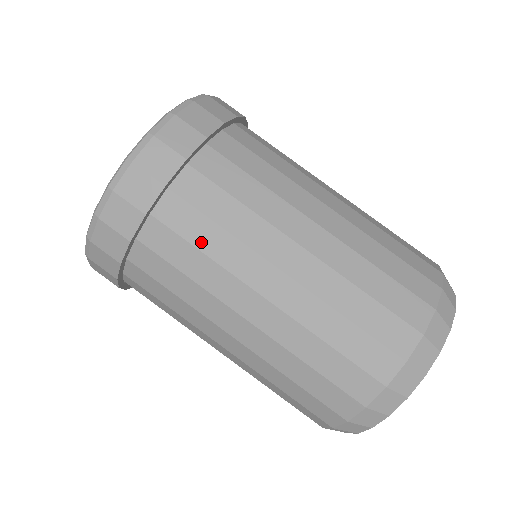
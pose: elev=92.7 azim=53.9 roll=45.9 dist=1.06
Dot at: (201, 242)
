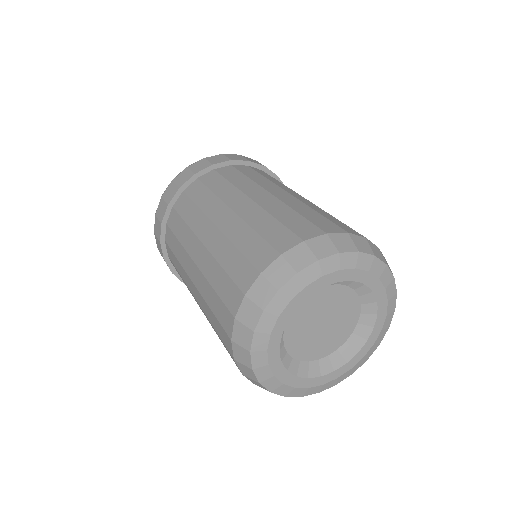
Dot at: (178, 234)
